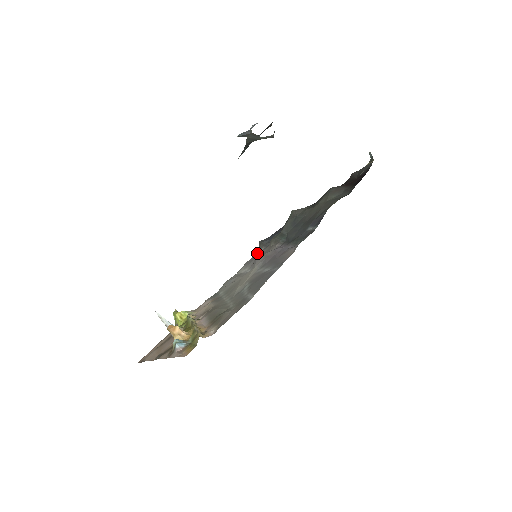
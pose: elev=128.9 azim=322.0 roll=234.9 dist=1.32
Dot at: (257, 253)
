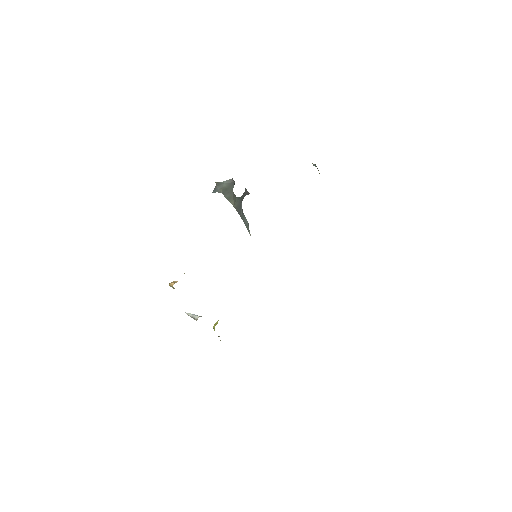
Dot at: occluded
